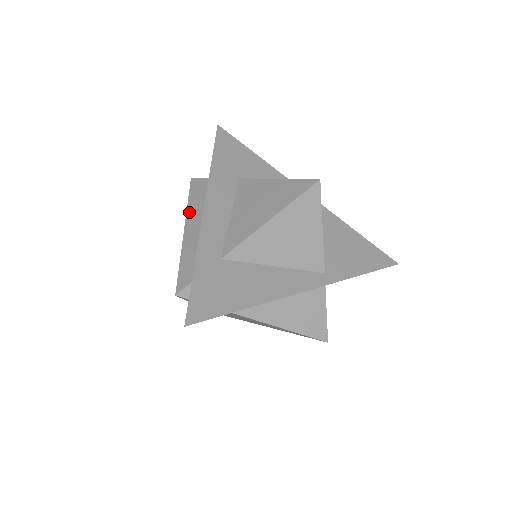
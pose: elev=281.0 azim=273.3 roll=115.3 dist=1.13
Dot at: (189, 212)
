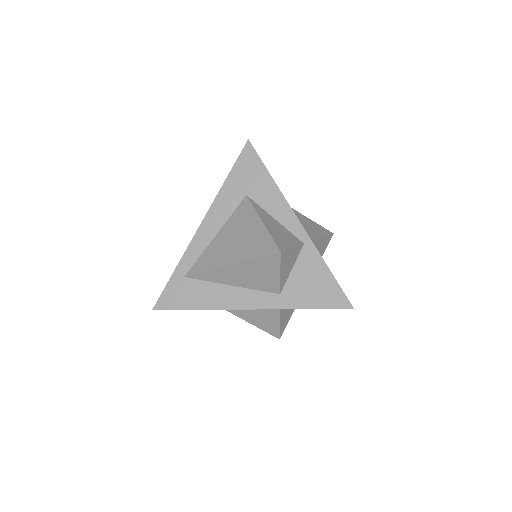
Dot at: occluded
